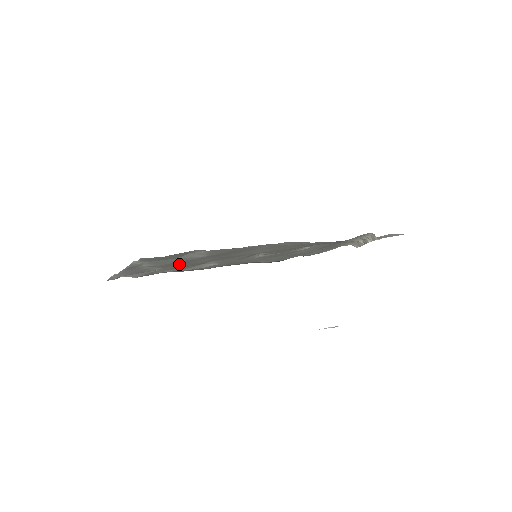
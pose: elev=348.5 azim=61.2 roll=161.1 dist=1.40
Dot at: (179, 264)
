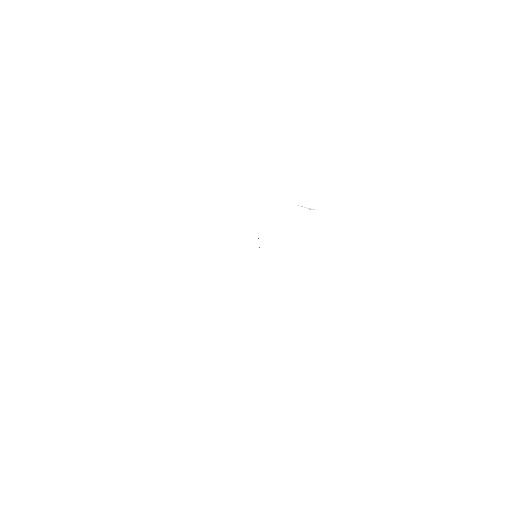
Dot at: occluded
